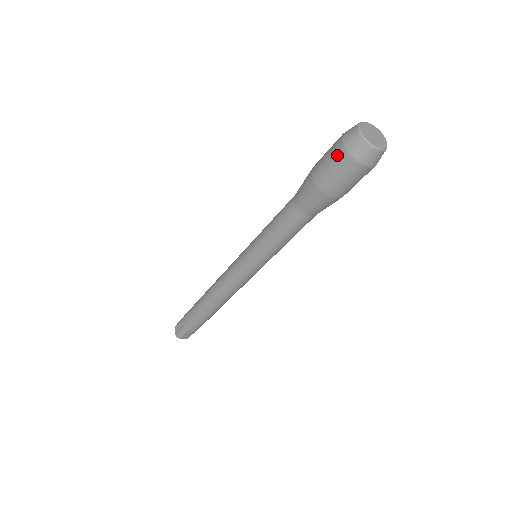
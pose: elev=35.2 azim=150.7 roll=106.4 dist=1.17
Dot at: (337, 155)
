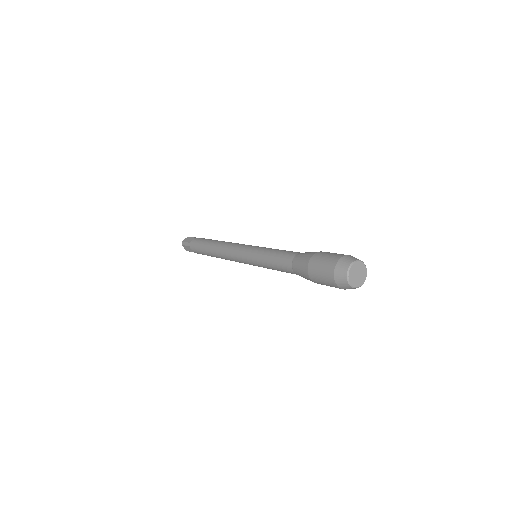
Dot at: (331, 284)
